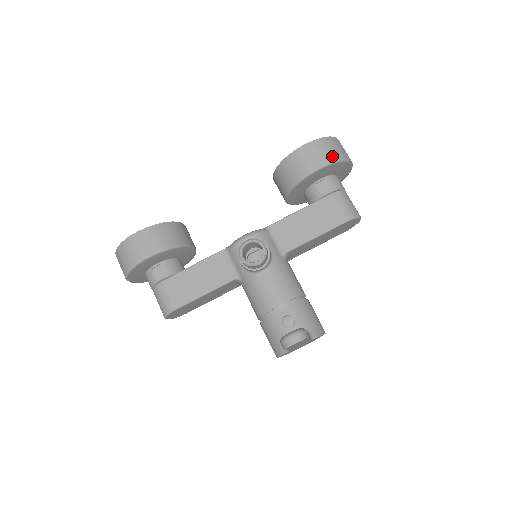
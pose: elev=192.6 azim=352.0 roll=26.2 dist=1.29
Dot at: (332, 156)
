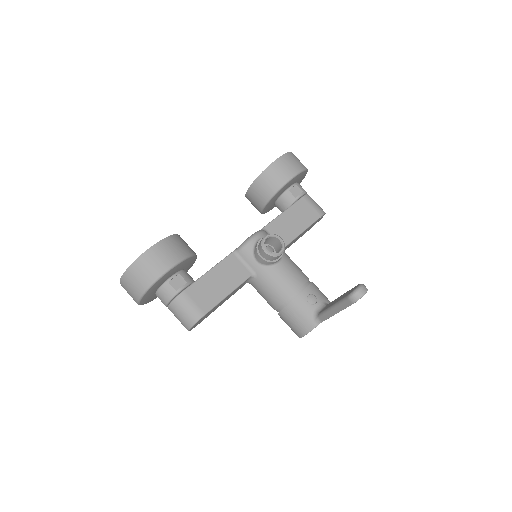
Dot at: (301, 166)
